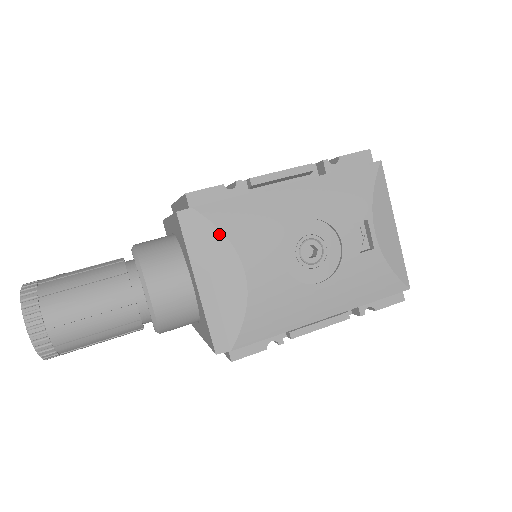
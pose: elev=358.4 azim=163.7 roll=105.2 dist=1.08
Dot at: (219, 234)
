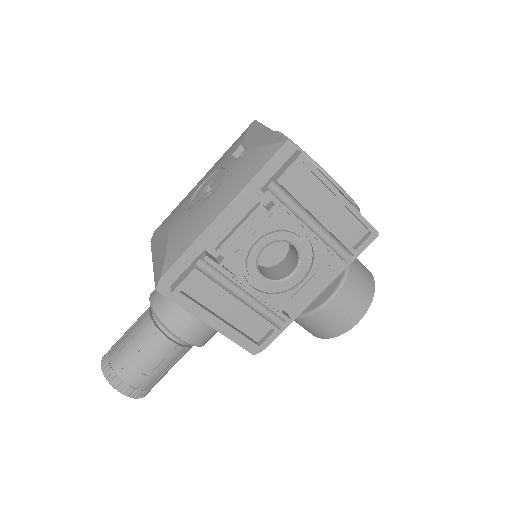
Dot at: (161, 229)
